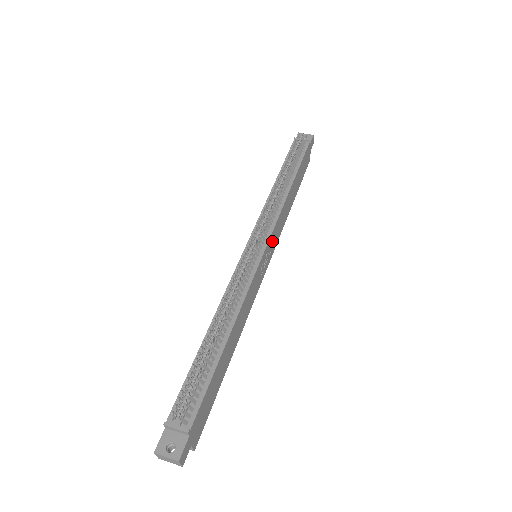
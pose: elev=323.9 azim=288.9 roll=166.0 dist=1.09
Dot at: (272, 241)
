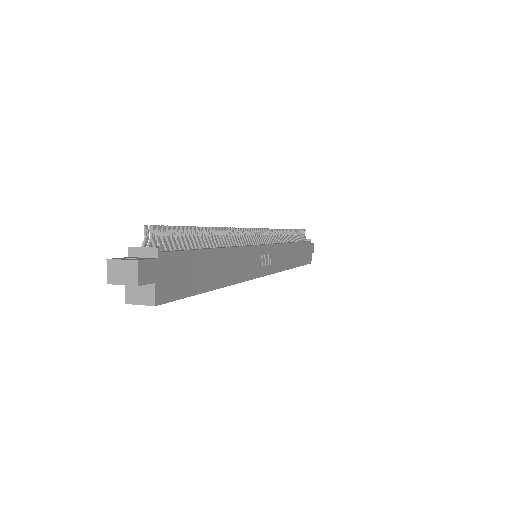
Dot at: (273, 256)
